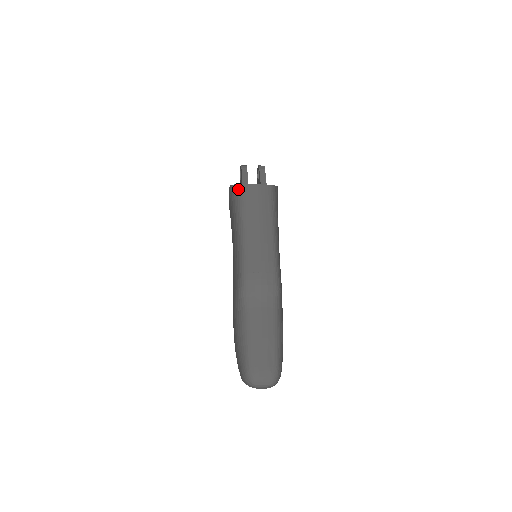
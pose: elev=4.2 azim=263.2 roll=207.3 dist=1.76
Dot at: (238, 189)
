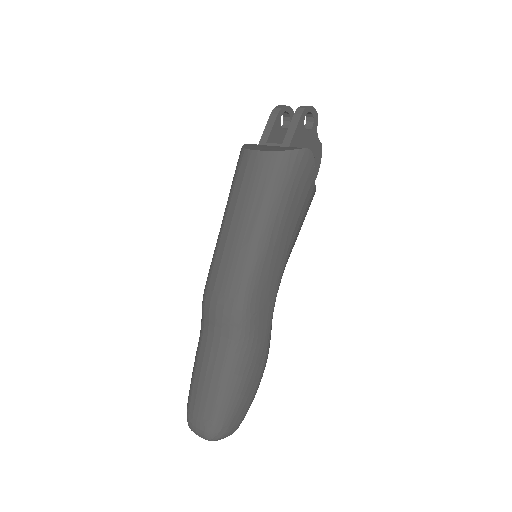
Dot at: (239, 155)
